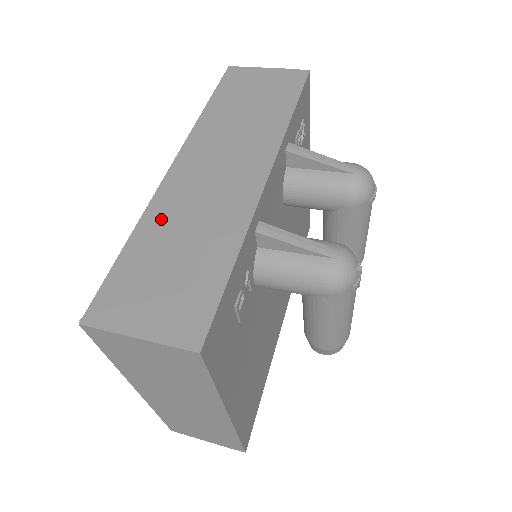
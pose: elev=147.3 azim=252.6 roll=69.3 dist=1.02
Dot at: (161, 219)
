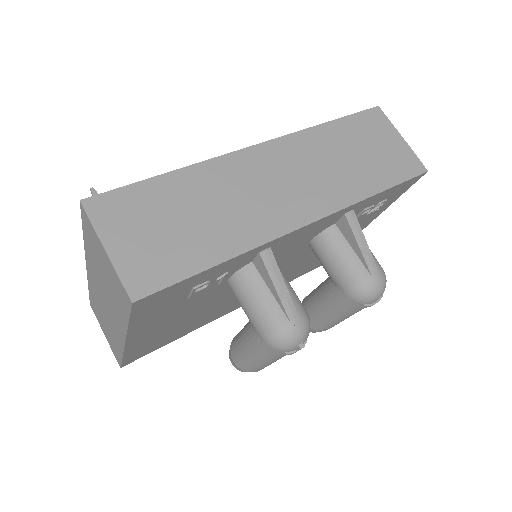
Dot at: (207, 179)
